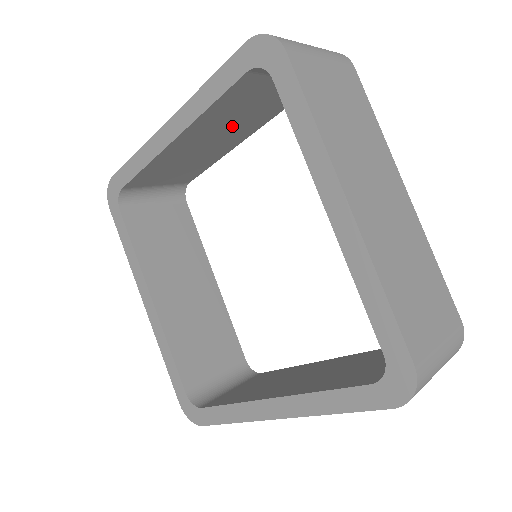
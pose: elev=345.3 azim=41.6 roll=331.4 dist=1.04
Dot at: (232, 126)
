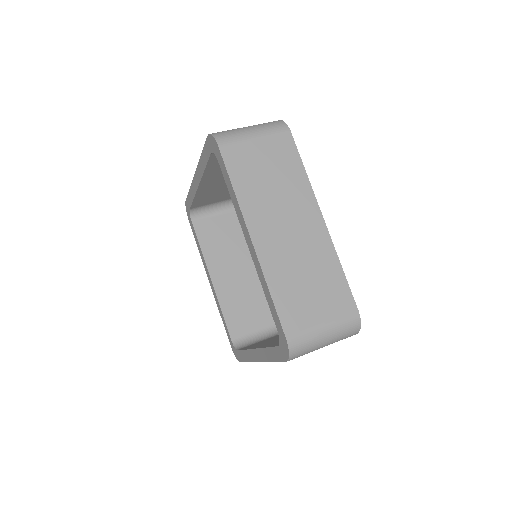
Dot at: occluded
